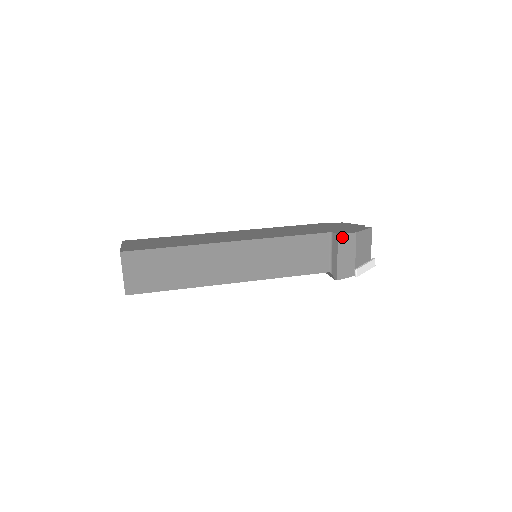
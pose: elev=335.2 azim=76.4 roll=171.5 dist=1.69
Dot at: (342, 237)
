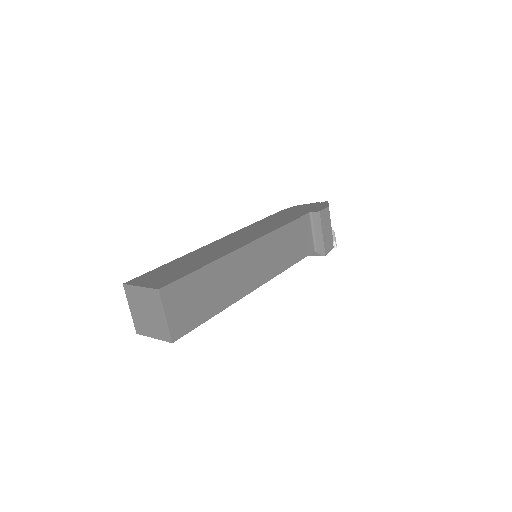
Dot at: (322, 213)
